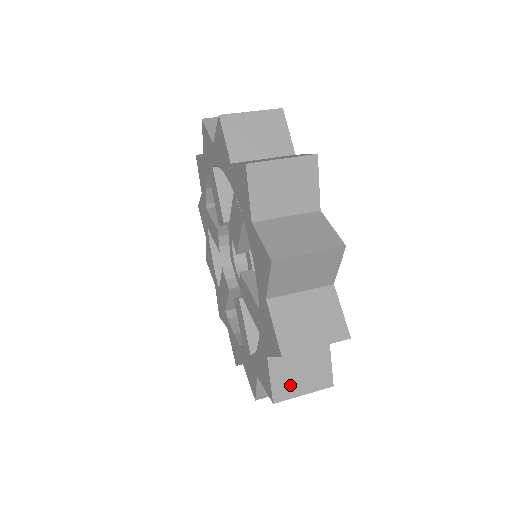
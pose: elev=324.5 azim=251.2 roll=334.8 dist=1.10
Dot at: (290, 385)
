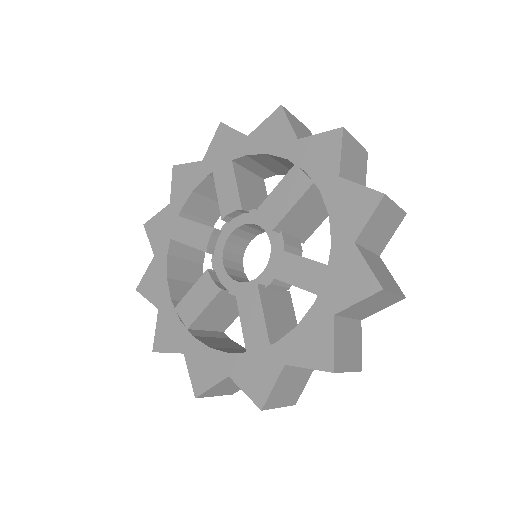
Dot at: (343, 356)
